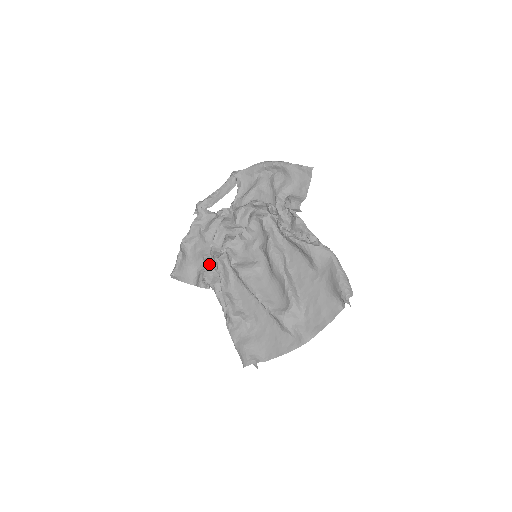
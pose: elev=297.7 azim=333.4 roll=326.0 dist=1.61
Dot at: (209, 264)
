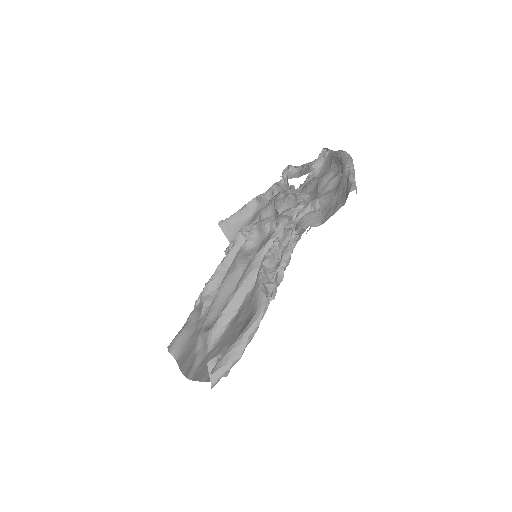
Dot at: occluded
